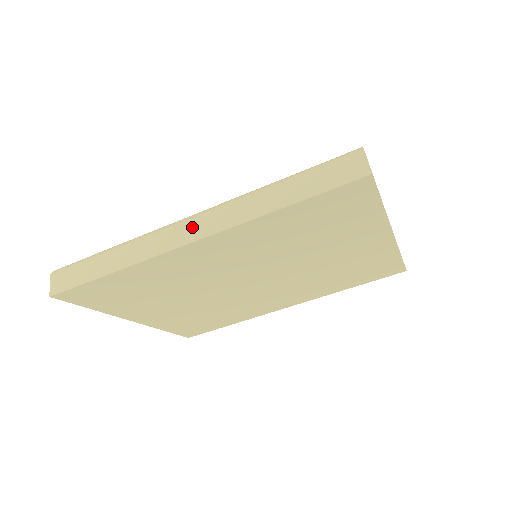
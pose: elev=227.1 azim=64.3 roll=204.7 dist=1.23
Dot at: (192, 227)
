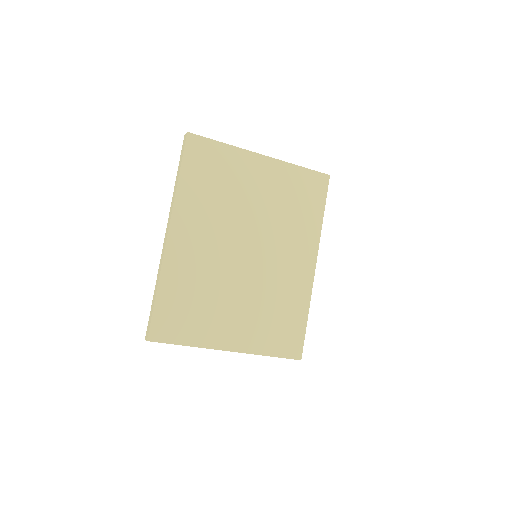
Dot at: (166, 232)
